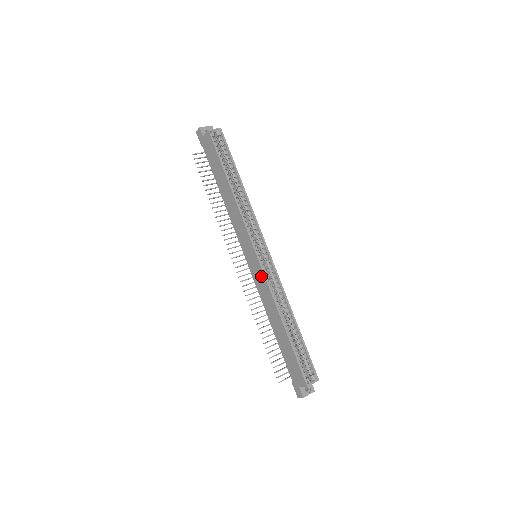
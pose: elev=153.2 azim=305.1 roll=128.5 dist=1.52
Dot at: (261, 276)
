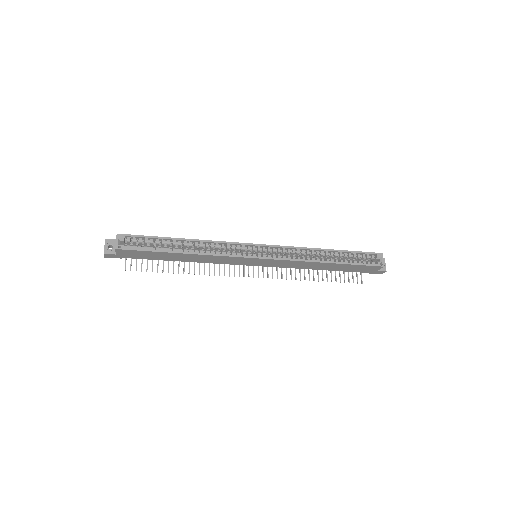
Dot at: (279, 262)
